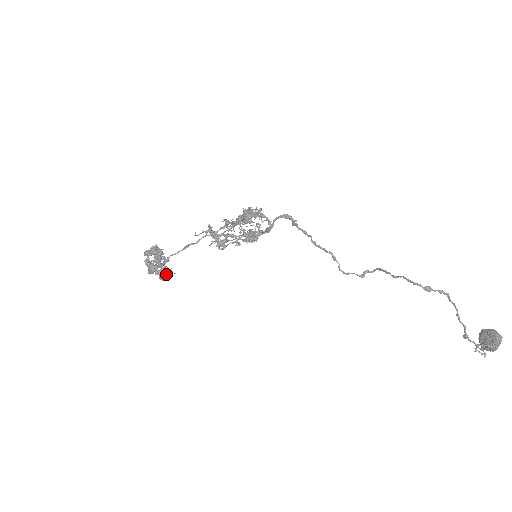
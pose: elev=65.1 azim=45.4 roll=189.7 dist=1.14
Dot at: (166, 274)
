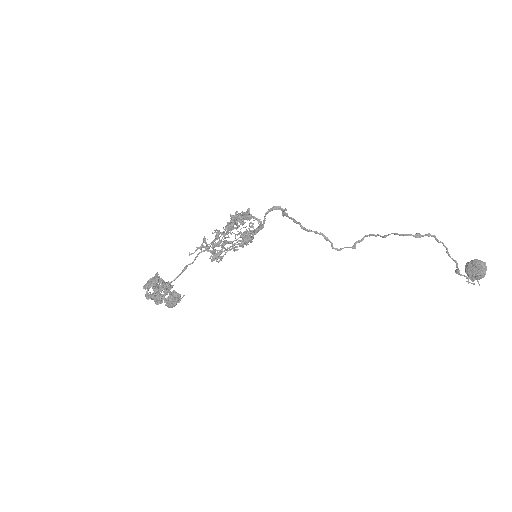
Dot at: (177, 298)
